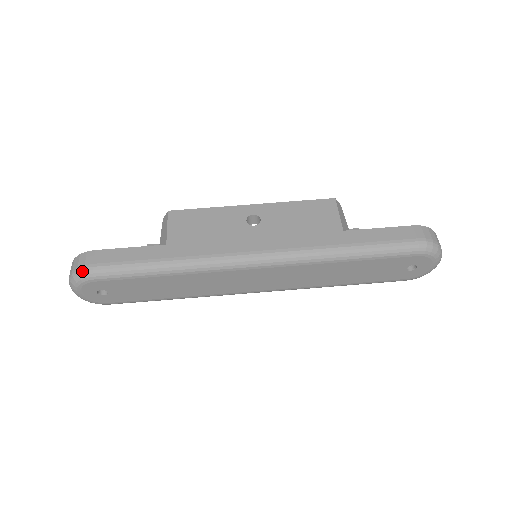
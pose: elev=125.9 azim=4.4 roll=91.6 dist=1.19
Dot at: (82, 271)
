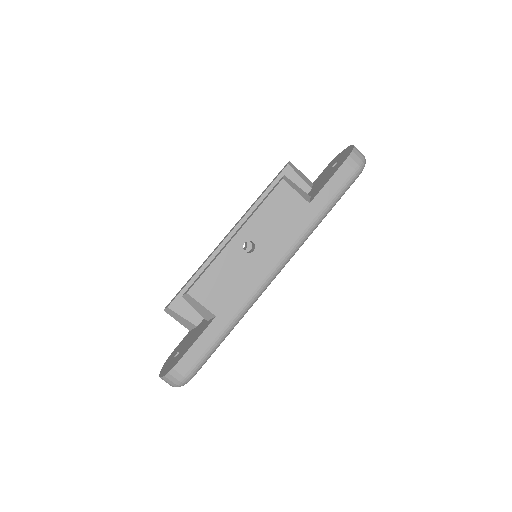
Dot at: (186, 380)
